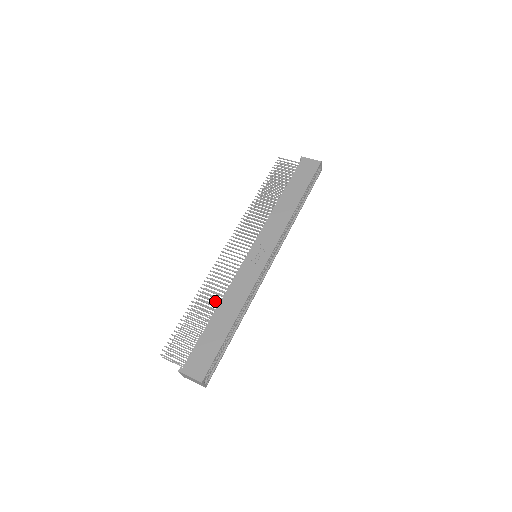
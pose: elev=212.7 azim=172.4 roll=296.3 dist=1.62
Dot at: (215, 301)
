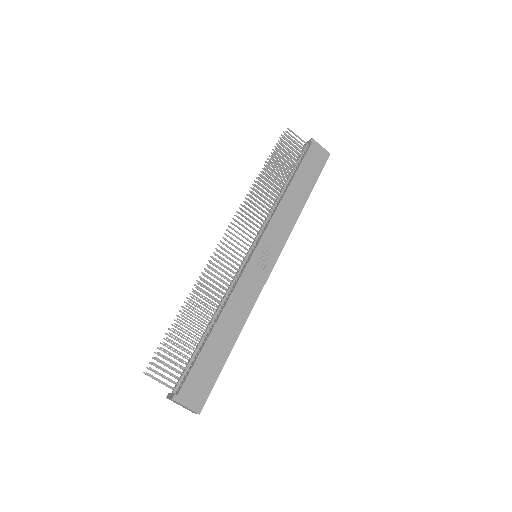
Dot at: (207, 305)
